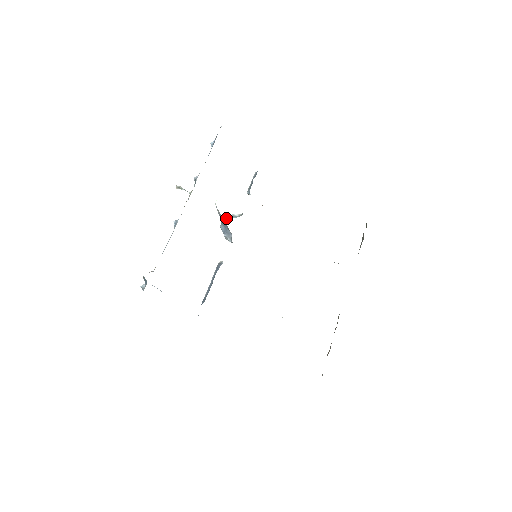
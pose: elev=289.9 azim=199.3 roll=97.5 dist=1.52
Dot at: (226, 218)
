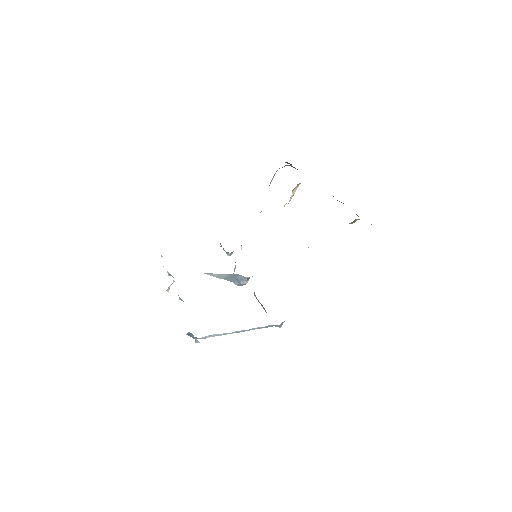
Dot at: occluded
